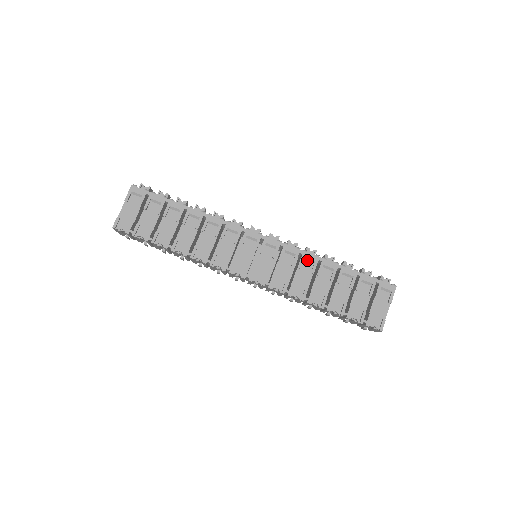
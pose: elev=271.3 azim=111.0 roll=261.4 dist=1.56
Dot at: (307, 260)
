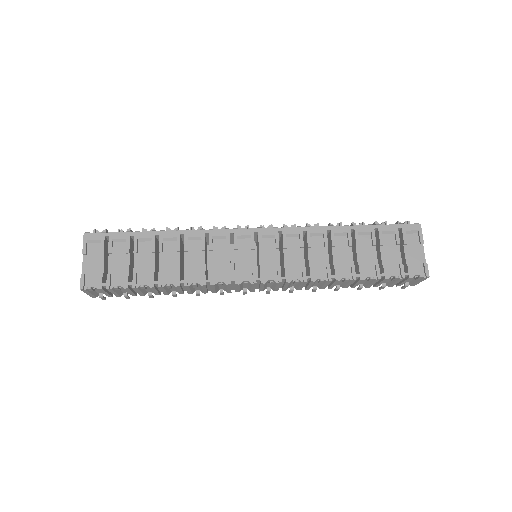
Dot at: (314, 235)
